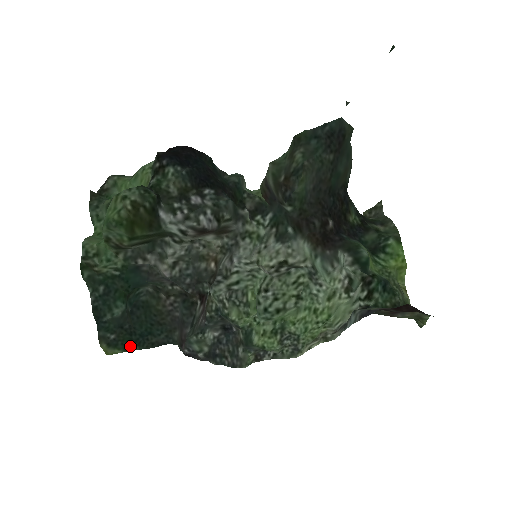
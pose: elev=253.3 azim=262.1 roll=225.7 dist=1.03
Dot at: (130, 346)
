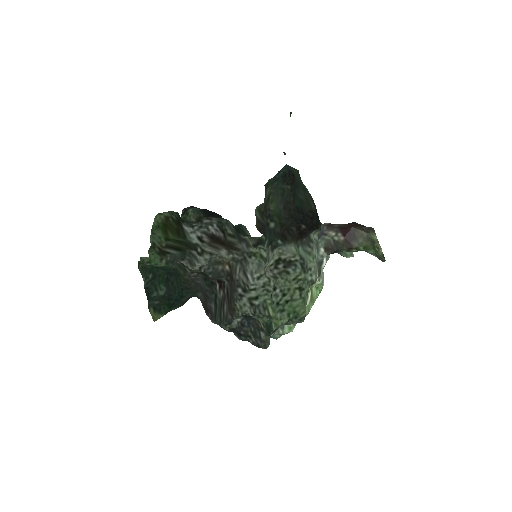
Dot at: (169, 308)
